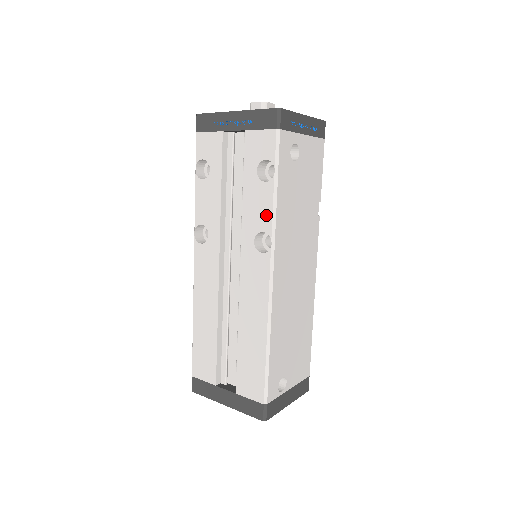
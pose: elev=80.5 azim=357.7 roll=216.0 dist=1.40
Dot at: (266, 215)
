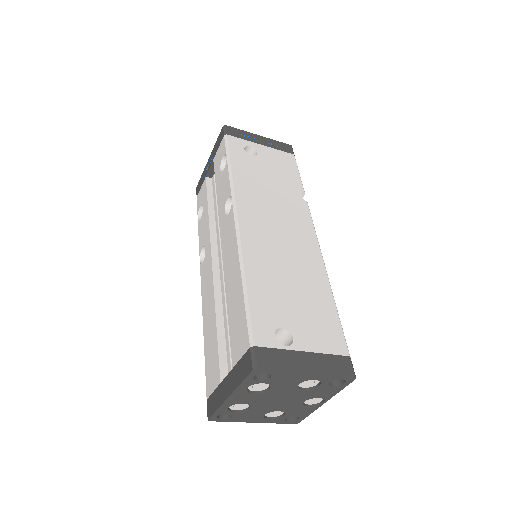
Dot at: (227, 186)
